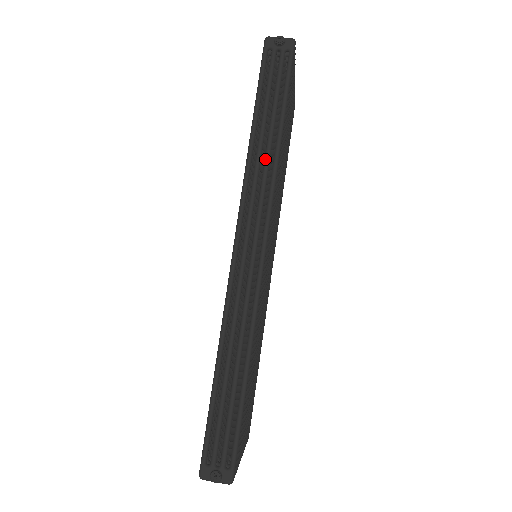
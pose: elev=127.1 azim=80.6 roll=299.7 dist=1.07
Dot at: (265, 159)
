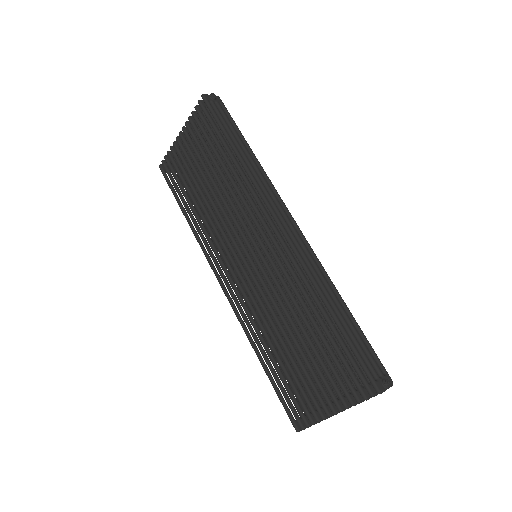
Dot at: (256, 168)
